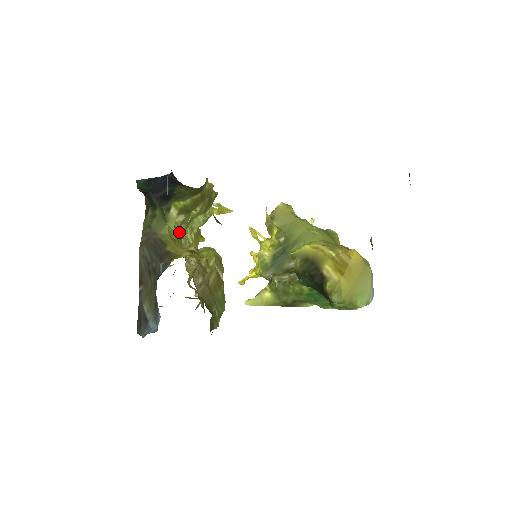
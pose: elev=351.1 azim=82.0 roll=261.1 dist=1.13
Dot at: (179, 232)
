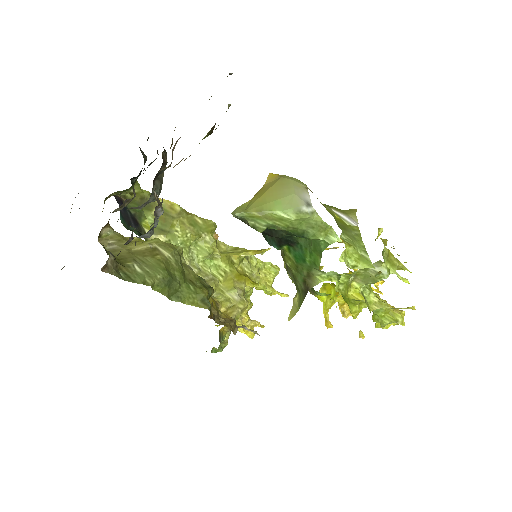
Dot at: occluded
